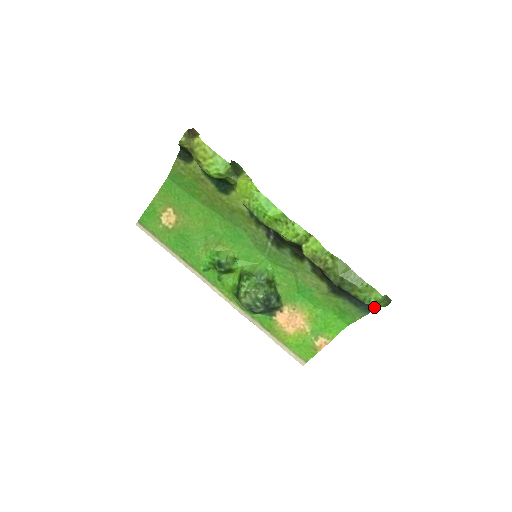
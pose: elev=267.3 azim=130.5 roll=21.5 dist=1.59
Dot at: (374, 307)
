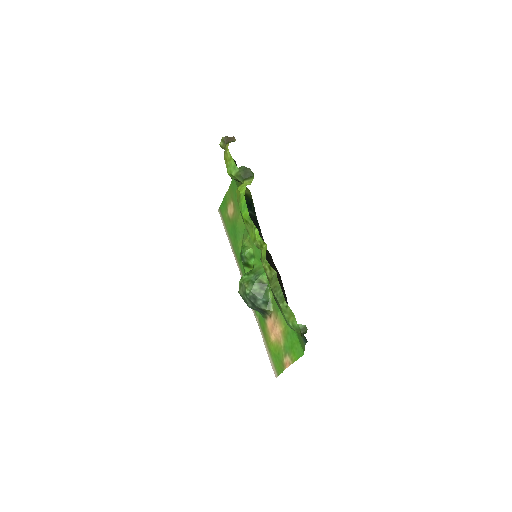
Dot at: (305, 337)
